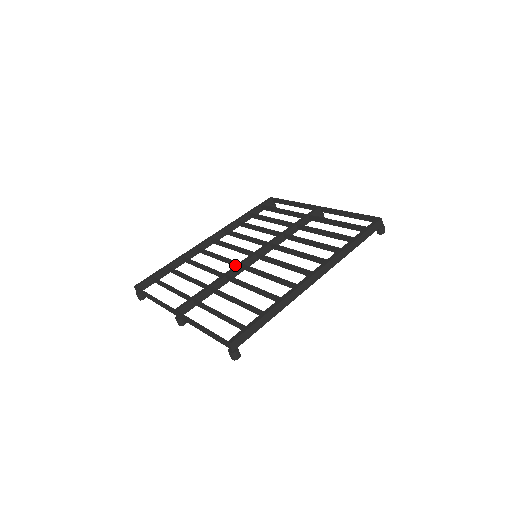
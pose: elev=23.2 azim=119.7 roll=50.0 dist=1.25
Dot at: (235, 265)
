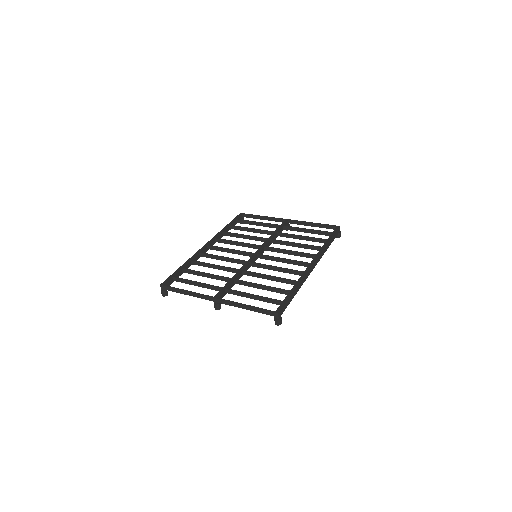
Dot at: (242, 263)
